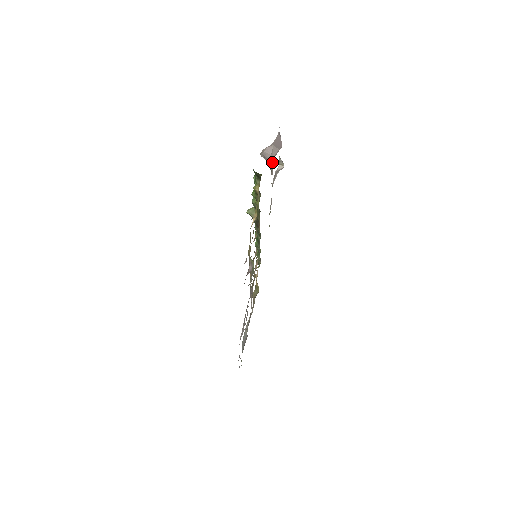
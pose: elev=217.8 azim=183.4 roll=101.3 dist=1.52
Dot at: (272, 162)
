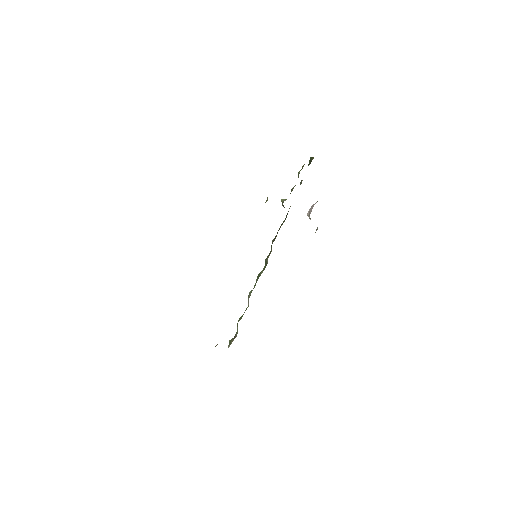
Dot at: occluded
